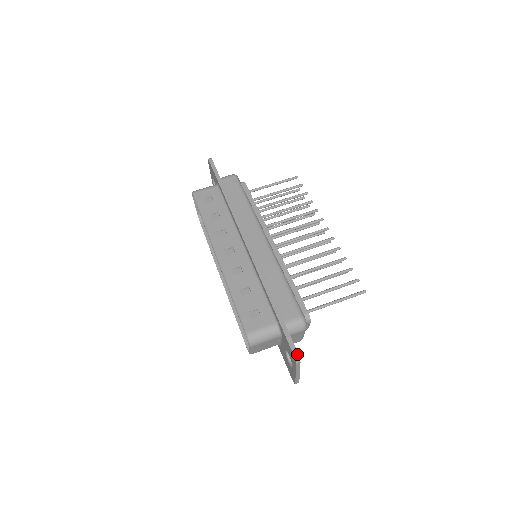
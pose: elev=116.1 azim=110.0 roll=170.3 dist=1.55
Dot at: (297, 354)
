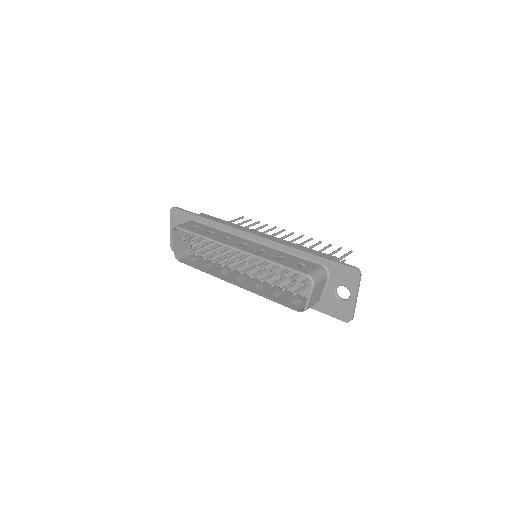
Dot at: (357, 268)
